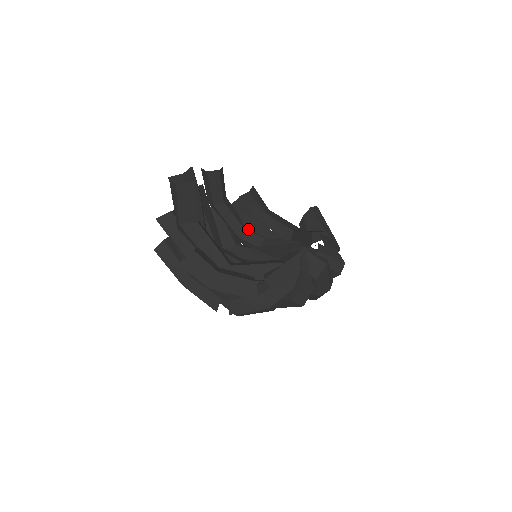
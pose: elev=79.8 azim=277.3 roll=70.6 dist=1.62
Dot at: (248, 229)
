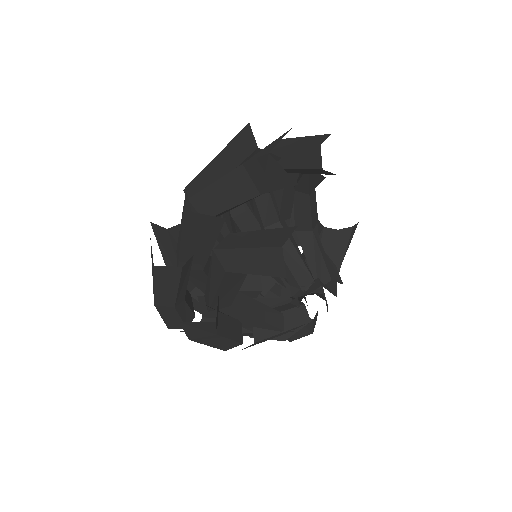
Dot at: (273, 193)
